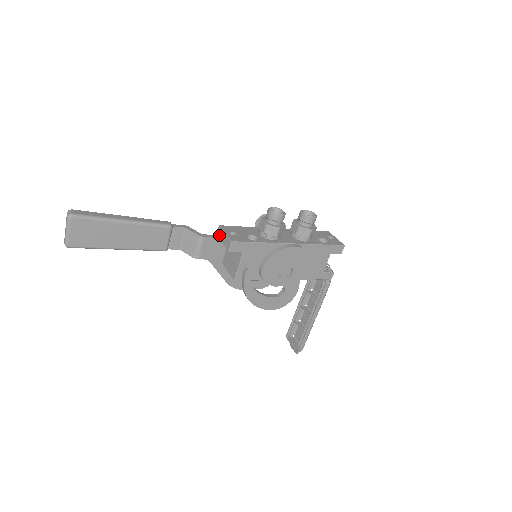
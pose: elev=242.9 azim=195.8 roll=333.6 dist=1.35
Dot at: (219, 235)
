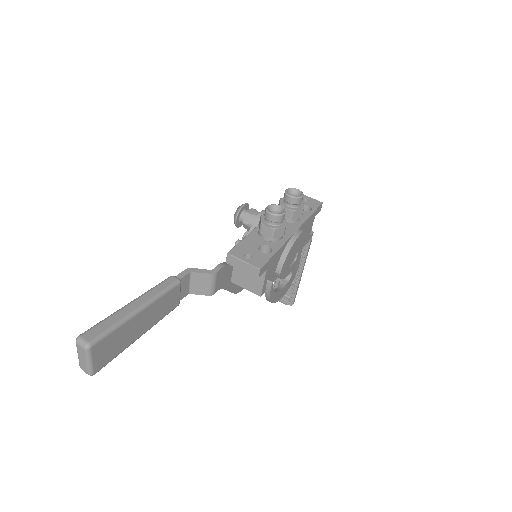
Dot at: (232, 263)
